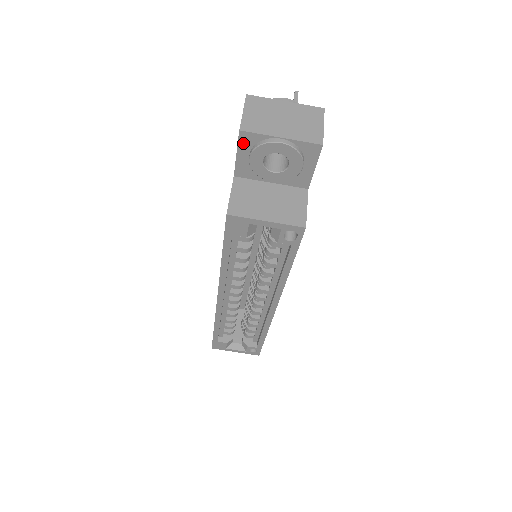
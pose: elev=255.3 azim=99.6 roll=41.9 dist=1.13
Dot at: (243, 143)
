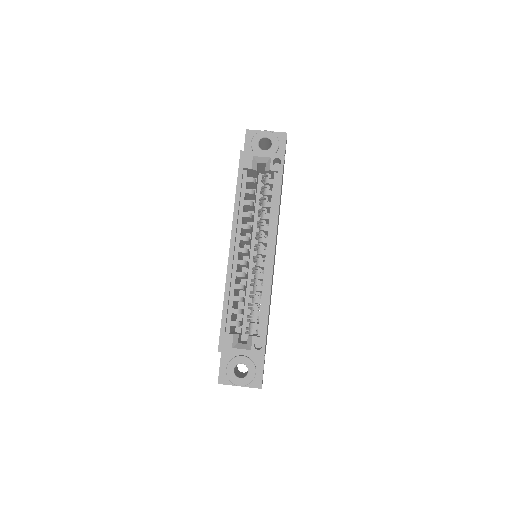
Dot at: (248, 137)
